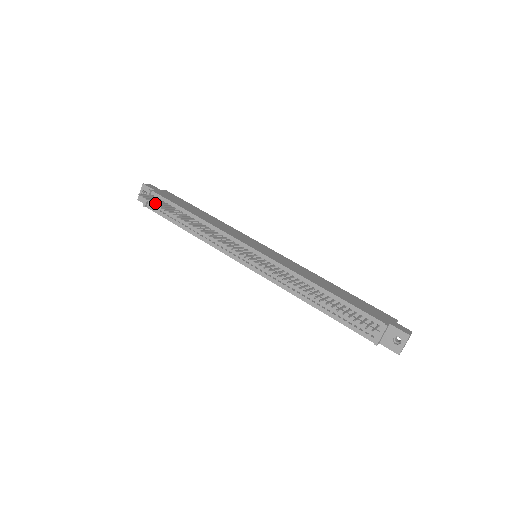
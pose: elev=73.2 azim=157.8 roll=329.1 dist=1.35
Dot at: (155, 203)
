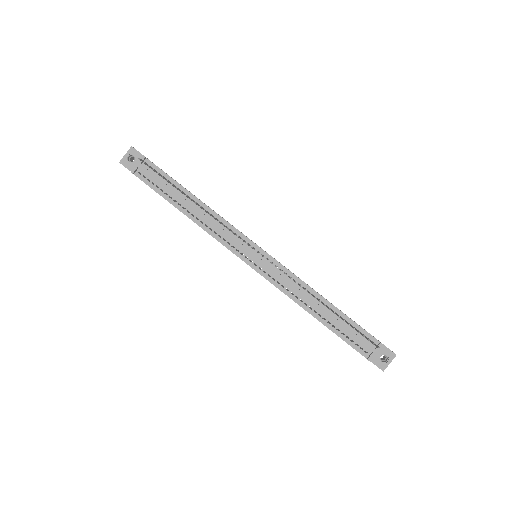
Dot at: occluded
